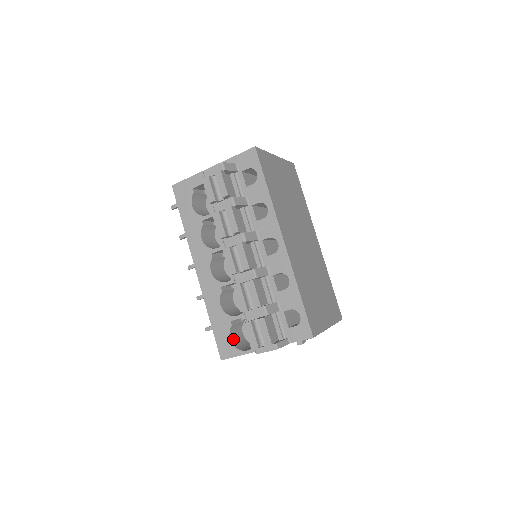
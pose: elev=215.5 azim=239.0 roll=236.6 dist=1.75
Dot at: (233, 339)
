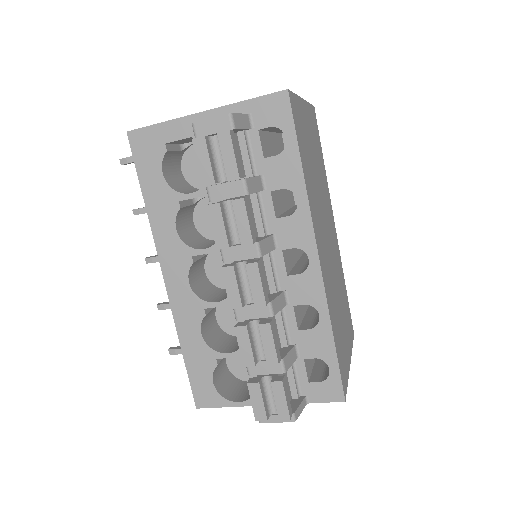
Dot at: (216, 381)
